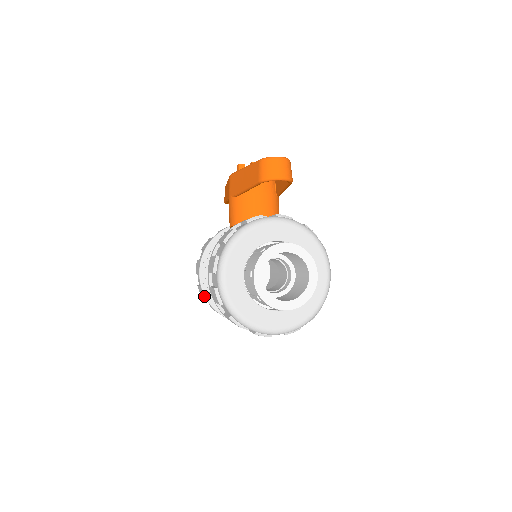
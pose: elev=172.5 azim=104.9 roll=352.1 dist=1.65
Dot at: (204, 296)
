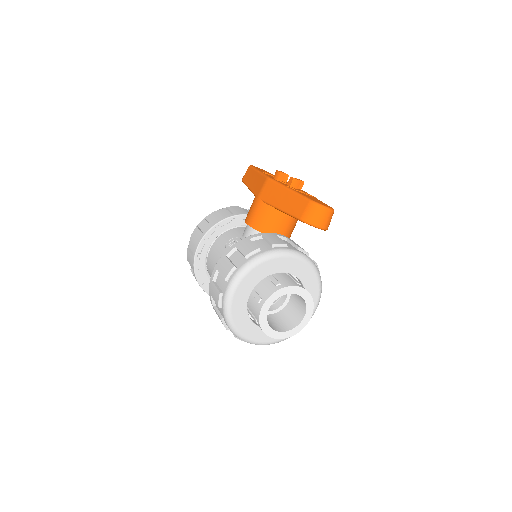
Dot at: (193, 266)
